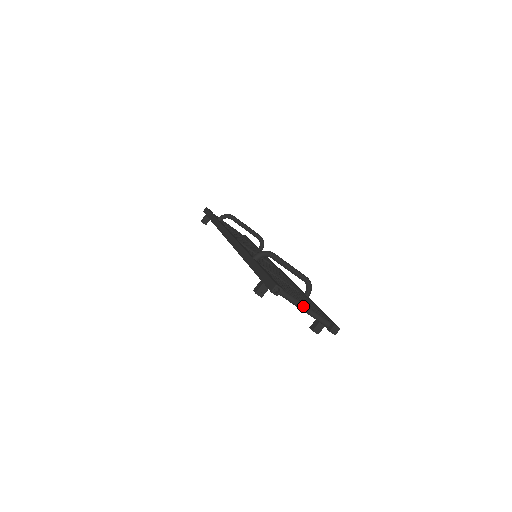
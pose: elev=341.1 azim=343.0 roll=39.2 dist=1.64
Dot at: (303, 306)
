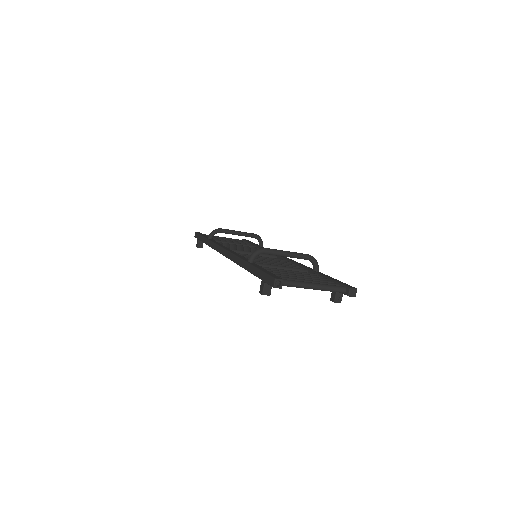
Dot at: (311, 285)
